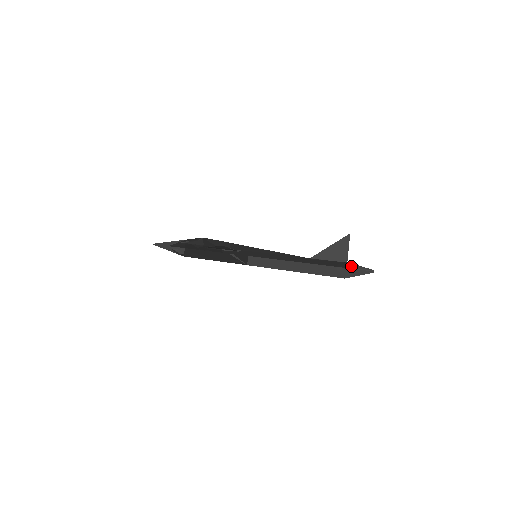
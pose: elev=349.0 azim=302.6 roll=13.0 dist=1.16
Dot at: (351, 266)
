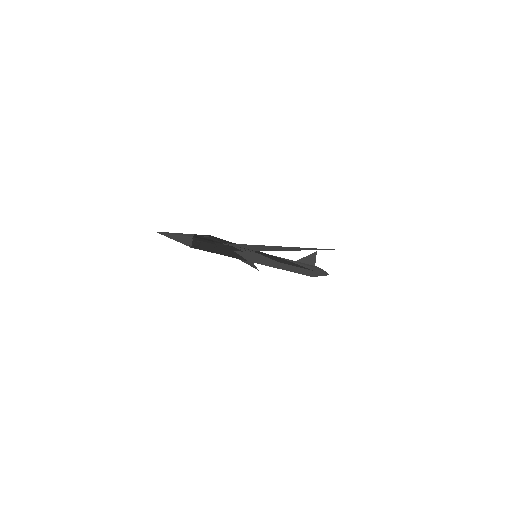
Dot at: occluded
